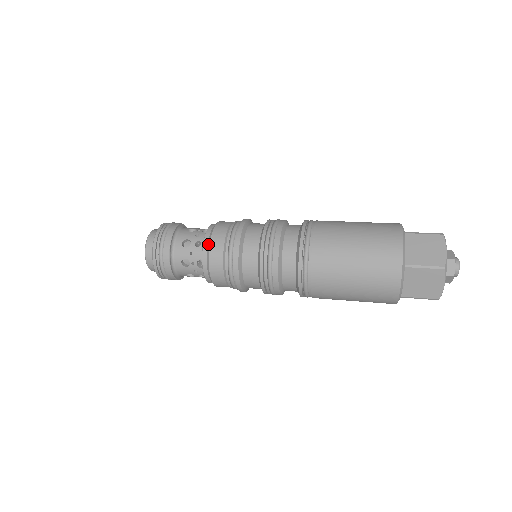
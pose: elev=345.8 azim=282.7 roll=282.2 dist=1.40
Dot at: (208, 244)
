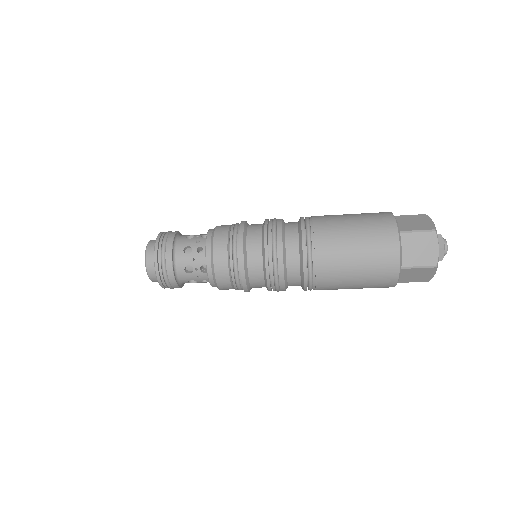
Dot at: occluded
